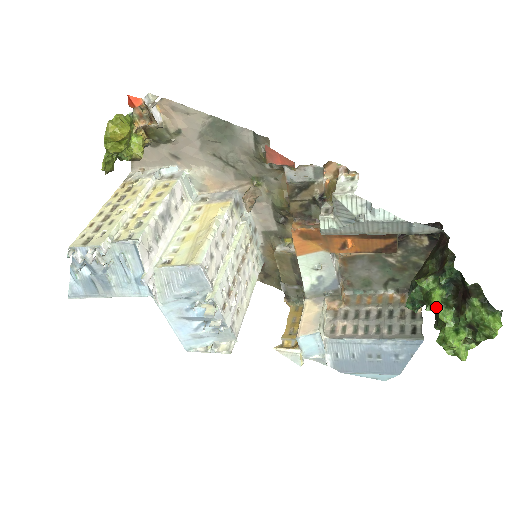
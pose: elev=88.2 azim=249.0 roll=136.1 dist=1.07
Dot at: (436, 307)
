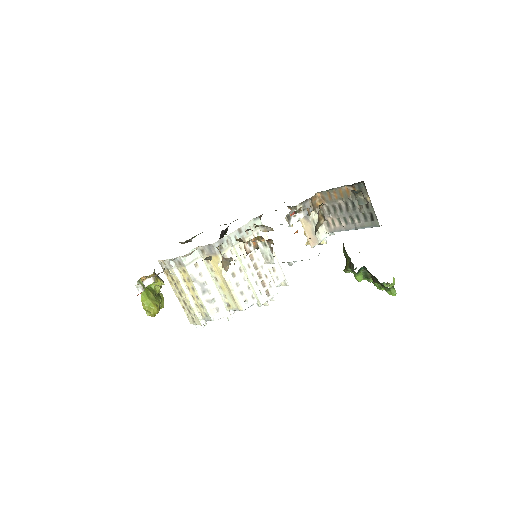
Dot at: (362, 279)
